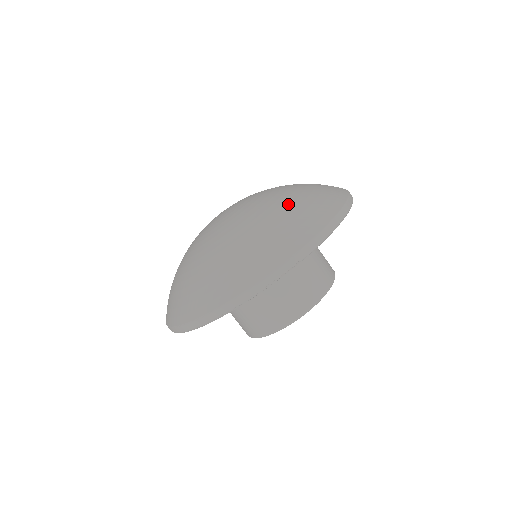
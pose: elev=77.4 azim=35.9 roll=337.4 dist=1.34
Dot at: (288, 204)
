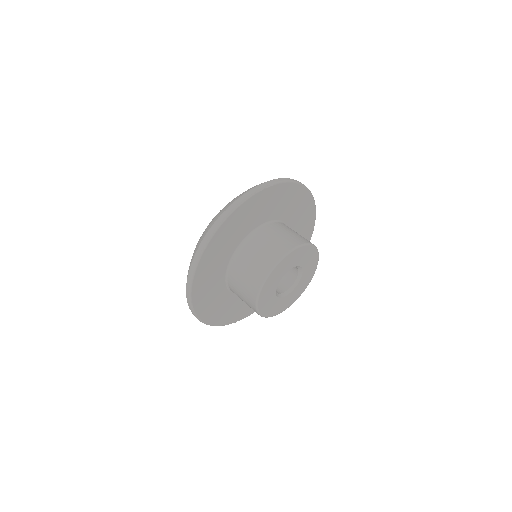
Dot at: occluded
